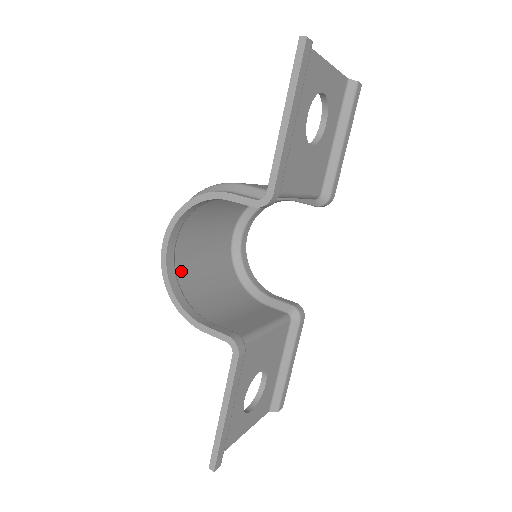
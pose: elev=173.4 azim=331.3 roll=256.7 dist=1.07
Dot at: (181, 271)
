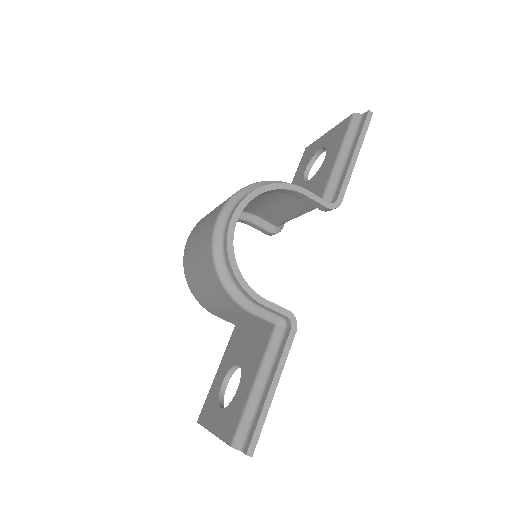
Dot at: occluded
